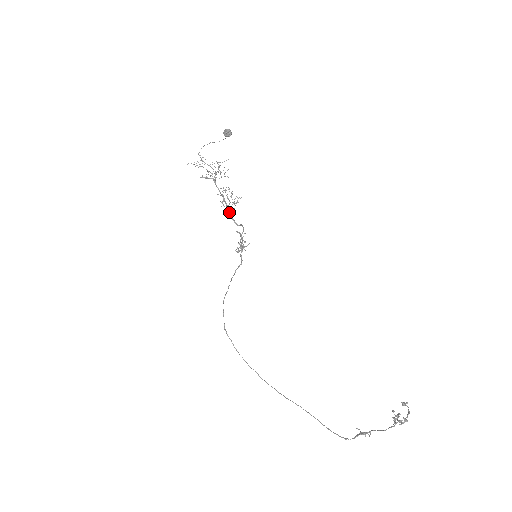
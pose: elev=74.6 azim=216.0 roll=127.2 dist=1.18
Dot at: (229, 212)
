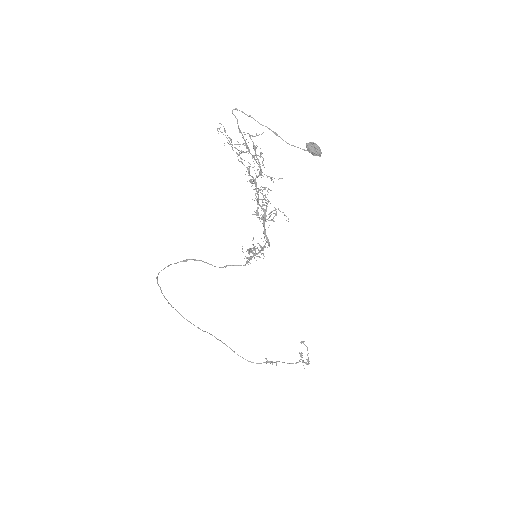
Dot at: (265, 230)
